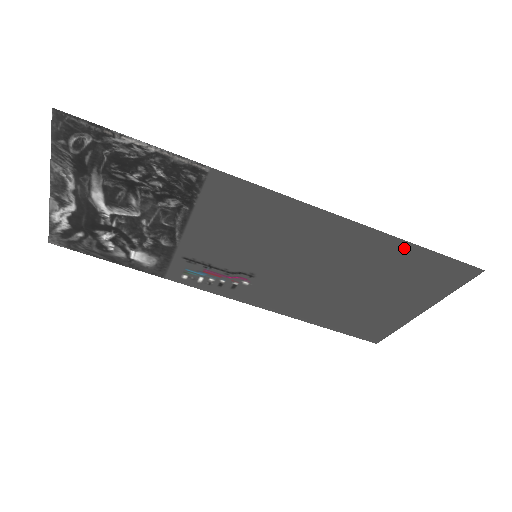
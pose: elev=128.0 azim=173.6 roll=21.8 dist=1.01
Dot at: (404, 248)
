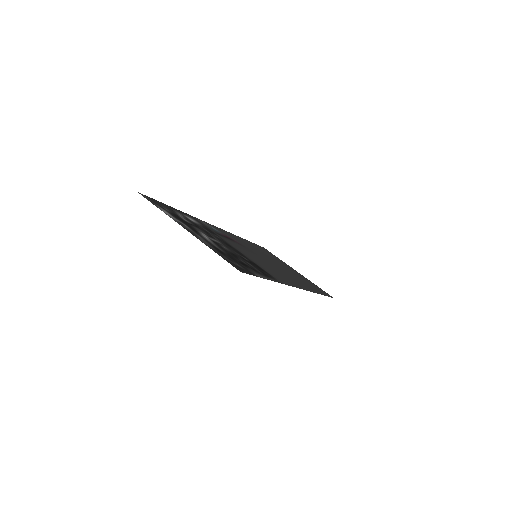
Dot at: (318, 292)
